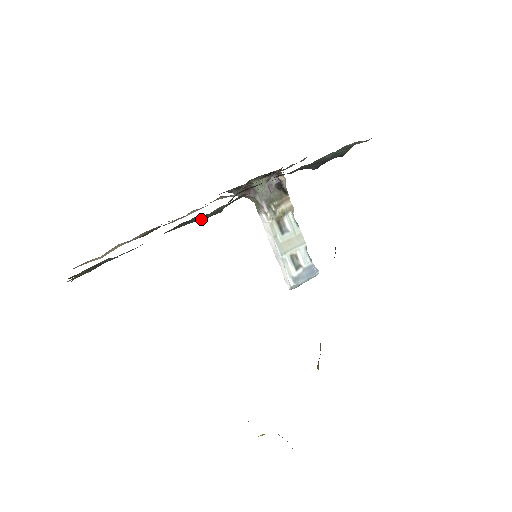
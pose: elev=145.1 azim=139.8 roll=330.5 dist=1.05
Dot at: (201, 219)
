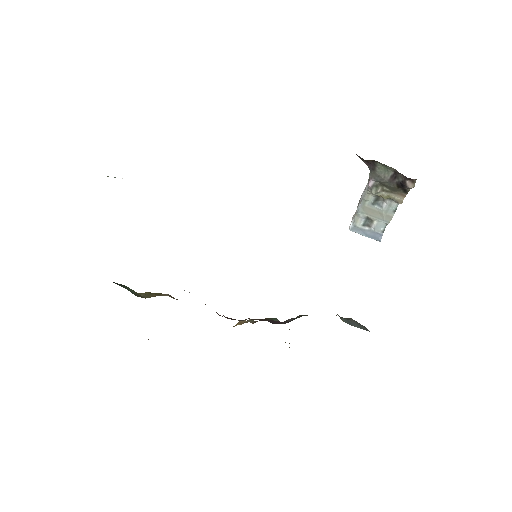
Dot at: occluded
